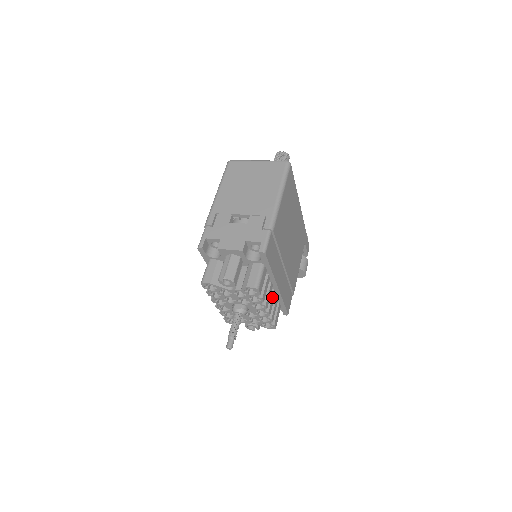
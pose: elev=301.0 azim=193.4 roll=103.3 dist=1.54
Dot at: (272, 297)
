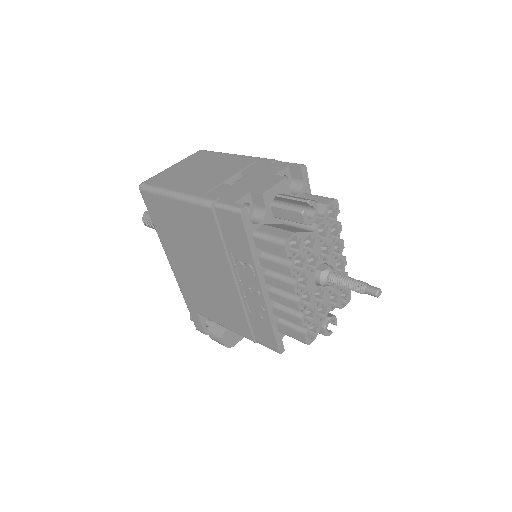
Dot at: occluded
